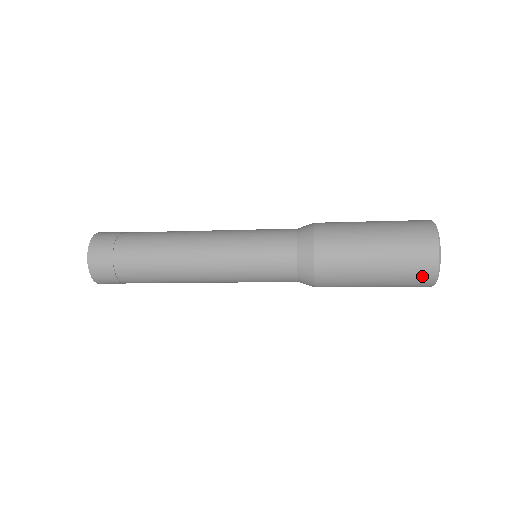
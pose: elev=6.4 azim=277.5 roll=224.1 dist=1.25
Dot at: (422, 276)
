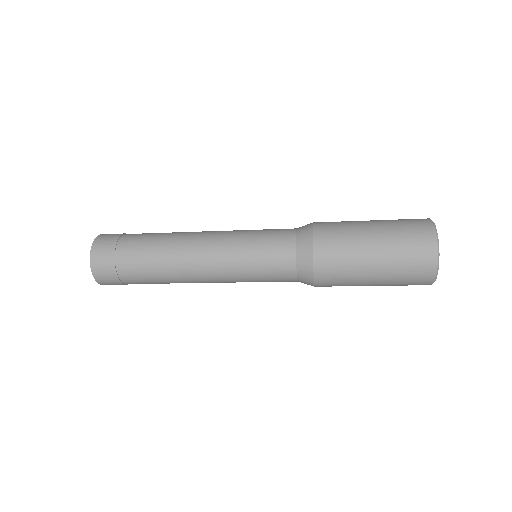
Dot at: (422, 261)
